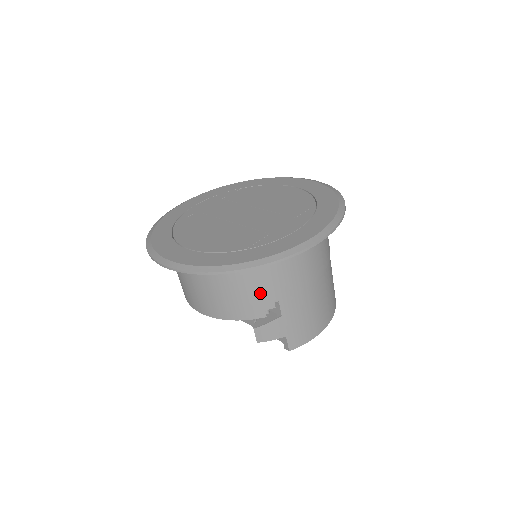
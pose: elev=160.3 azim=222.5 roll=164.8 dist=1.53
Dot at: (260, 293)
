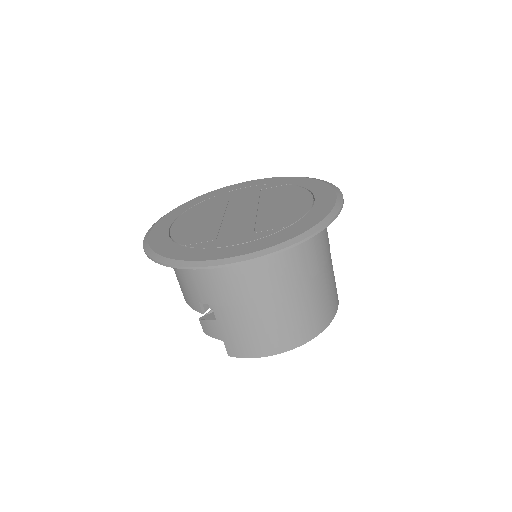
Dot at: (194, 290)
